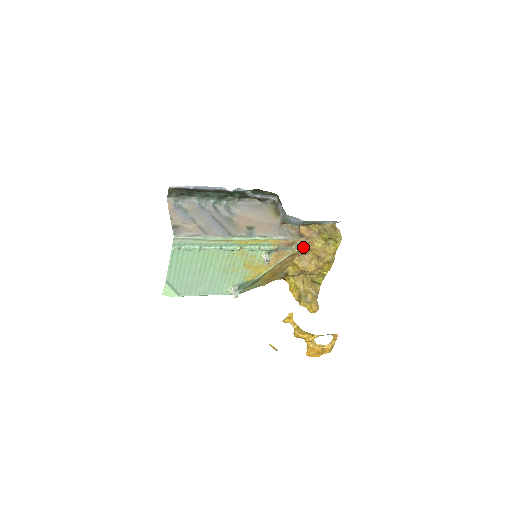
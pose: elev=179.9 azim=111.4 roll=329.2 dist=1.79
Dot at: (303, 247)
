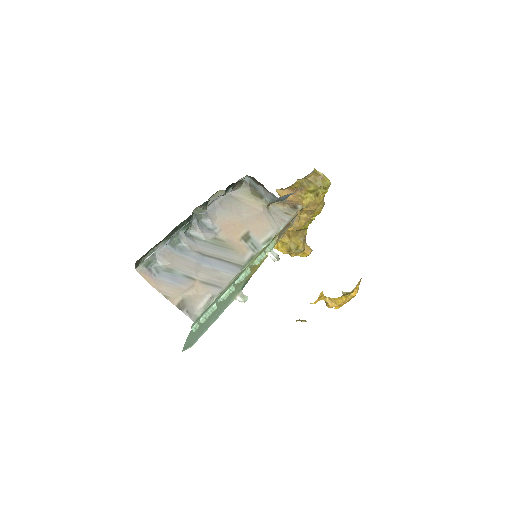
Dot at: occluded
